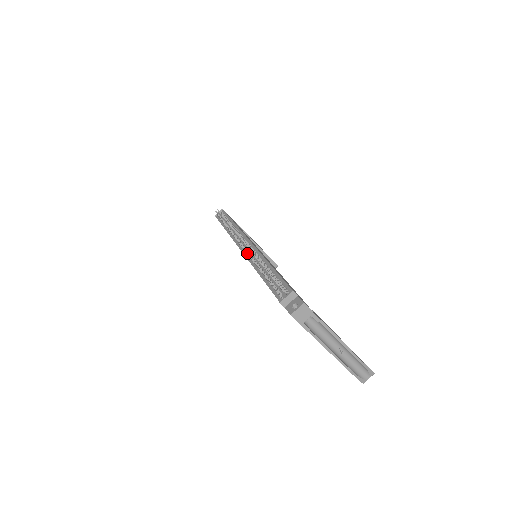
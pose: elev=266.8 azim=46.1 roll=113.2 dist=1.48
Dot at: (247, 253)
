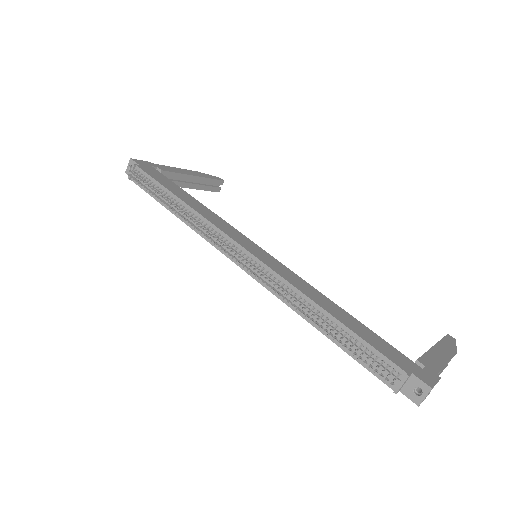
Dot at: (262, 280)
